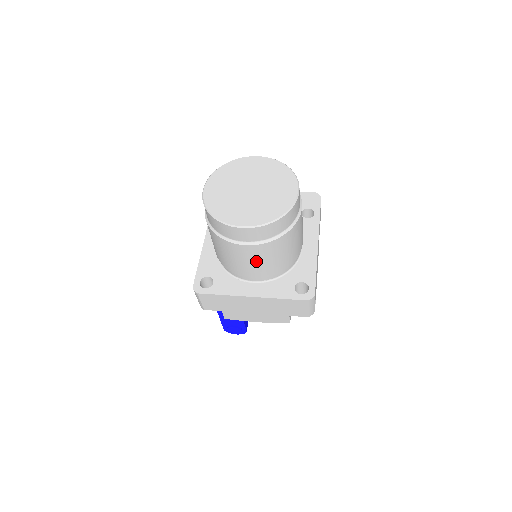
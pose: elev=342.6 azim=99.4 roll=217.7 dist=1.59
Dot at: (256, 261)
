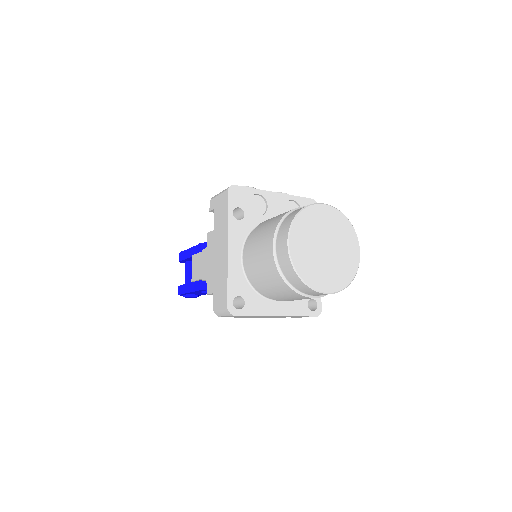
Dot at: occluded
